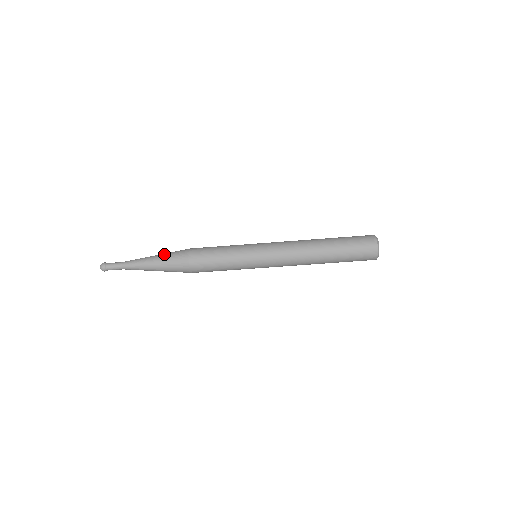
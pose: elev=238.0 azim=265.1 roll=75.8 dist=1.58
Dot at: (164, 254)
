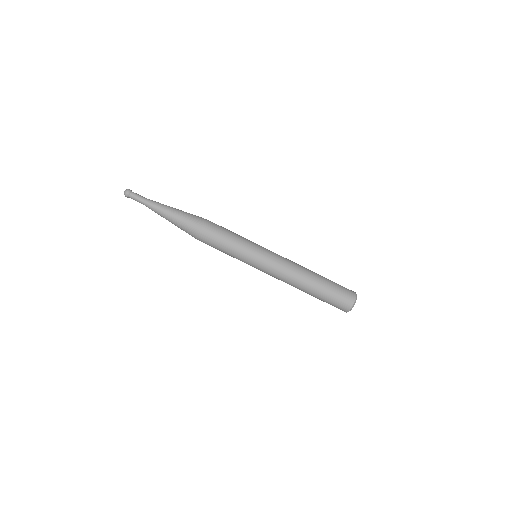
Dot at: occluded
